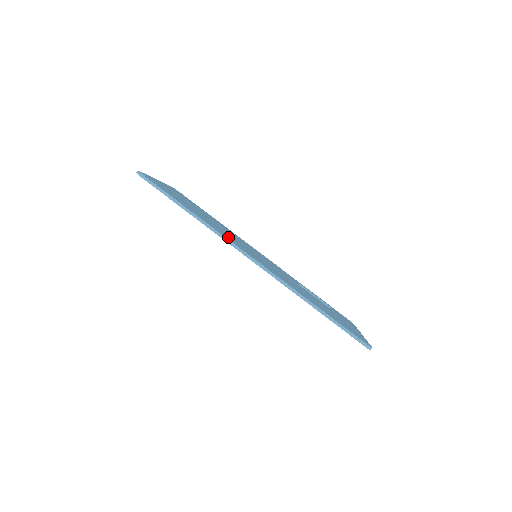
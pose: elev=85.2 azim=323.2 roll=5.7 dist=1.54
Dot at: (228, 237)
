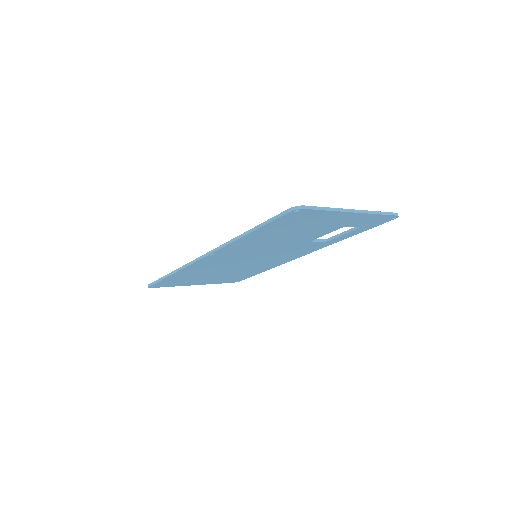
Dot at: occluded
